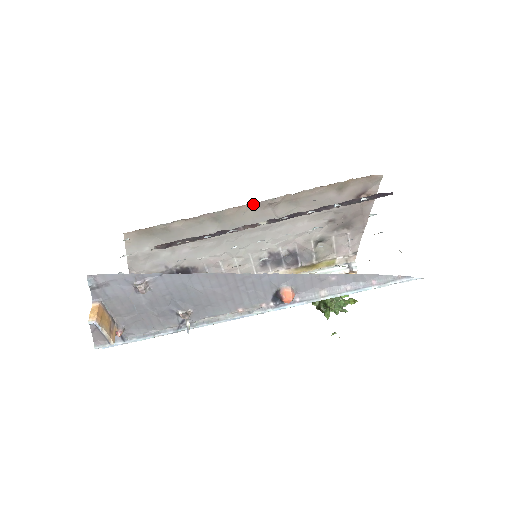
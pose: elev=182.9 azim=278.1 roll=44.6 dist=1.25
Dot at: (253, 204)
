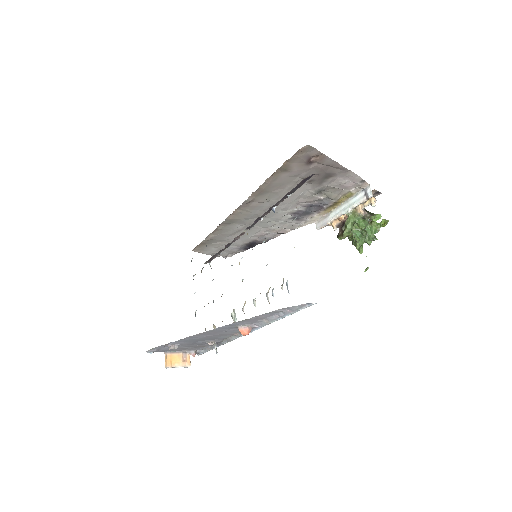
Dot at: (239, 208)
